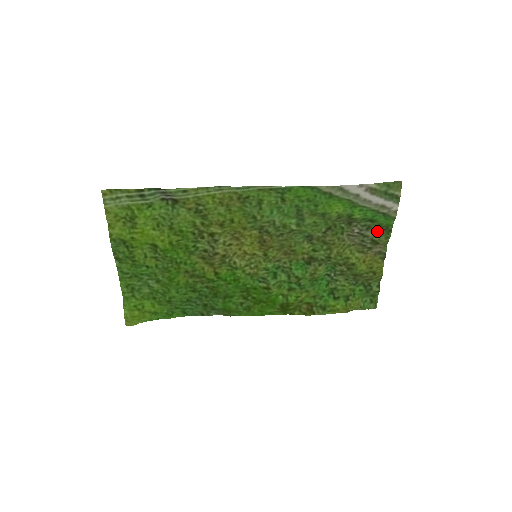
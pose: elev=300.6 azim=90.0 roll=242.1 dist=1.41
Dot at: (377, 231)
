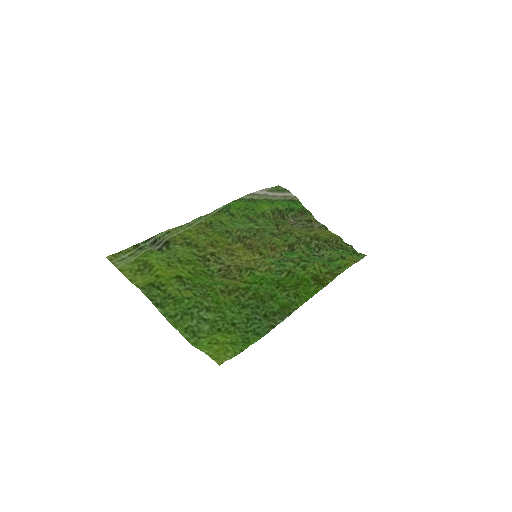
Dot at: (302, 216)
